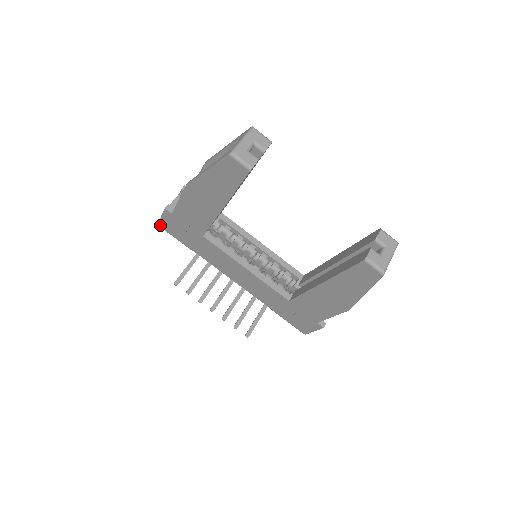
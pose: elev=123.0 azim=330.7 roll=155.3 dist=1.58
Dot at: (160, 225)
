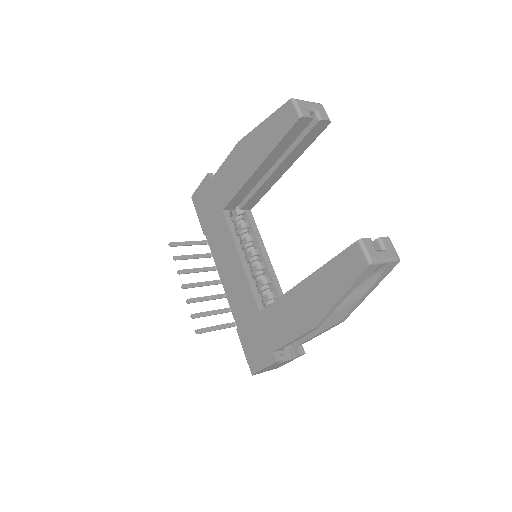
Dot at: (193, 196)
